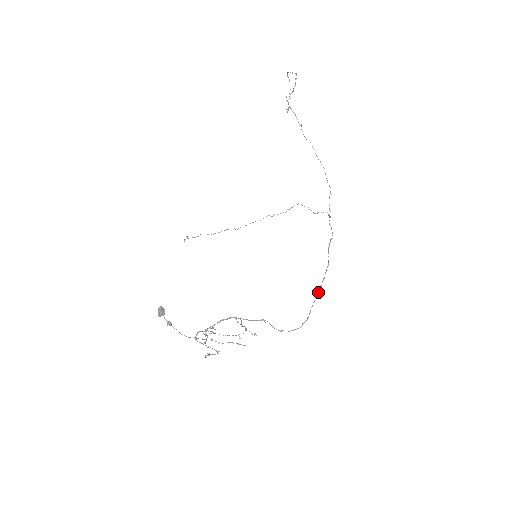
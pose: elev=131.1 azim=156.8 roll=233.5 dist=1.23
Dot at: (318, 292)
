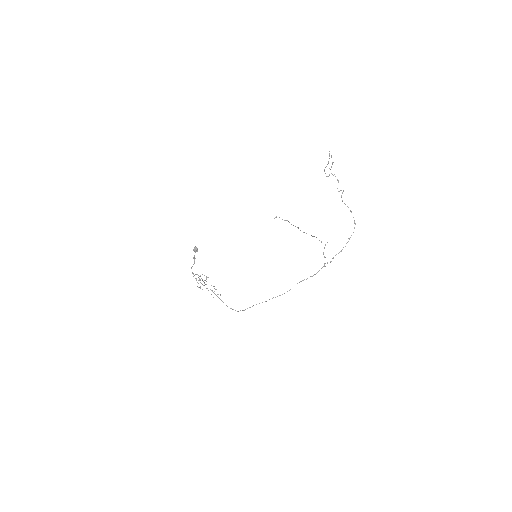
Dot at: occluded
